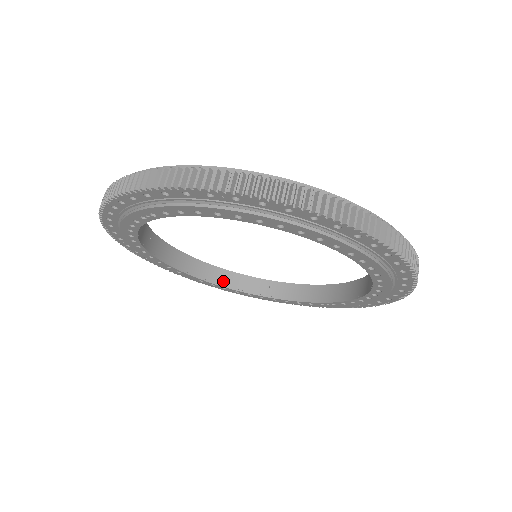
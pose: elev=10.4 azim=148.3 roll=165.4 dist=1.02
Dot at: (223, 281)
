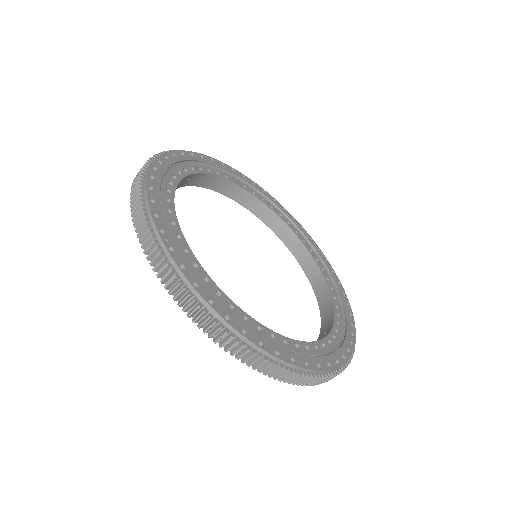
Dot at: (252, 207)
